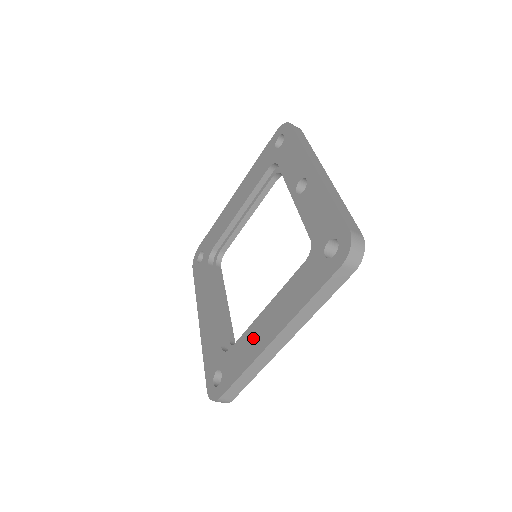
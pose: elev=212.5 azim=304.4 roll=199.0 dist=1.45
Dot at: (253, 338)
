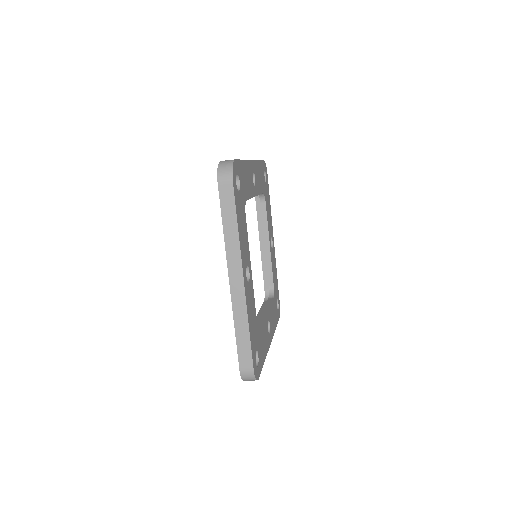
Dot at: occluded
